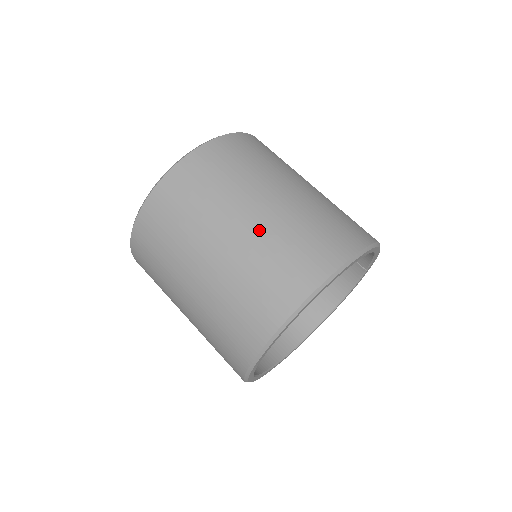
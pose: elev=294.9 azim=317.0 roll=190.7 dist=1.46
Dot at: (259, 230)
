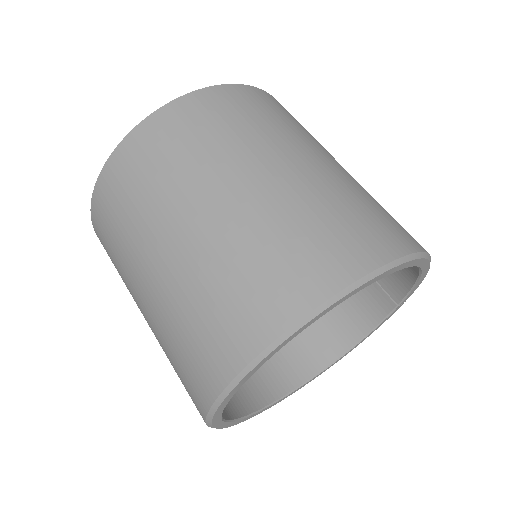
Dot at: (274, 194)
